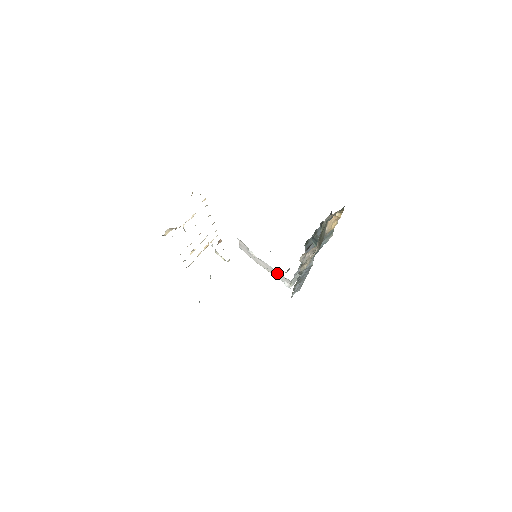
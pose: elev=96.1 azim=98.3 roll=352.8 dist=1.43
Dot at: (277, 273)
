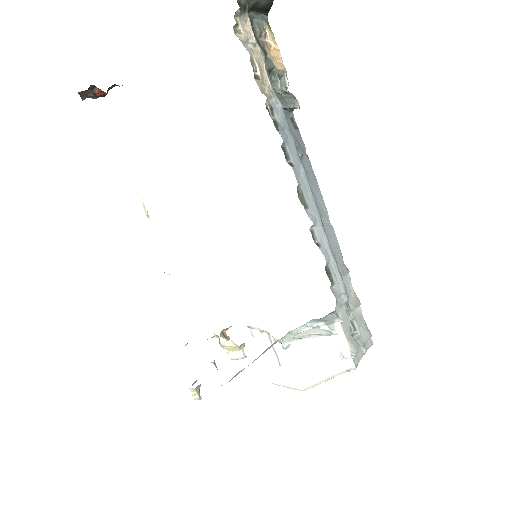
Dot at: (323, 346)
